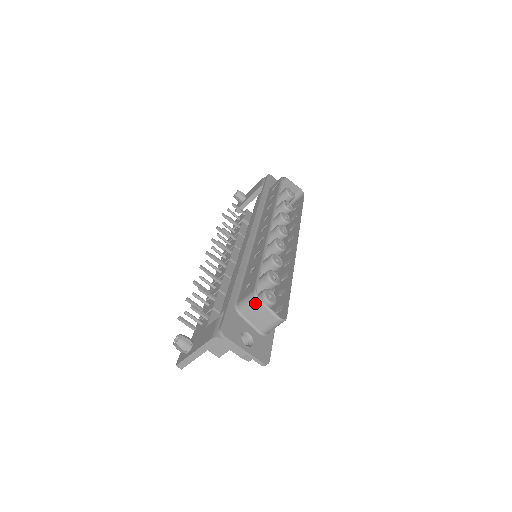
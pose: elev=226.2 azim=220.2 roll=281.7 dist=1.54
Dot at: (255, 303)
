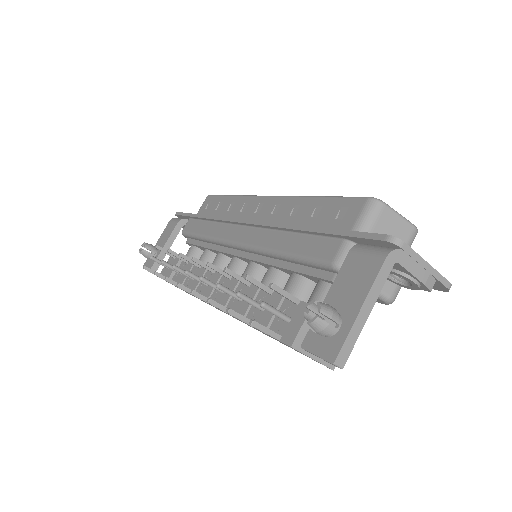
Dot at: (382, 212)
